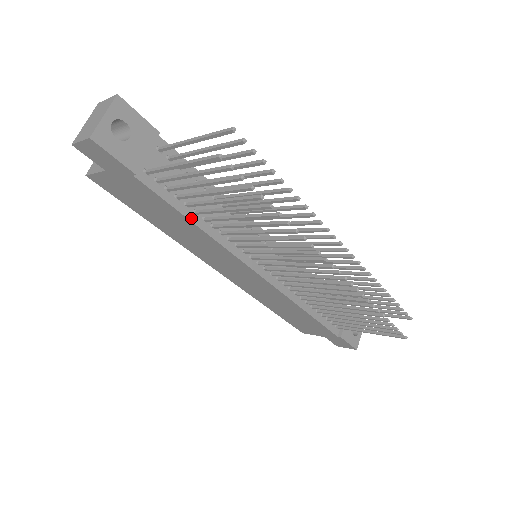
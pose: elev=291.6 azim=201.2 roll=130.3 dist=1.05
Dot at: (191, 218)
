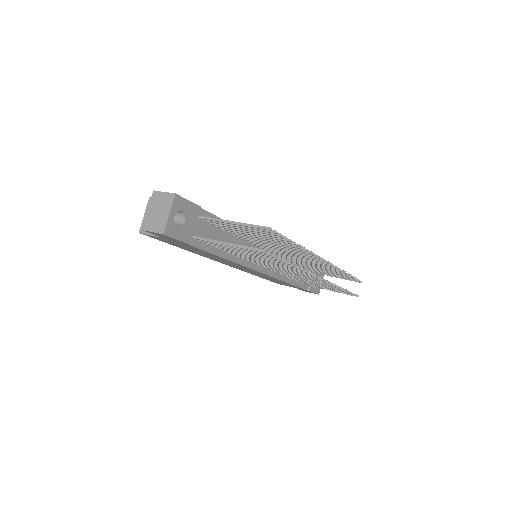
Dot at: (221, 255)
